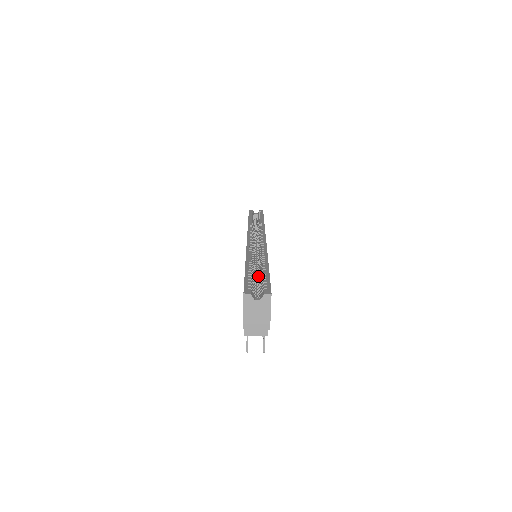
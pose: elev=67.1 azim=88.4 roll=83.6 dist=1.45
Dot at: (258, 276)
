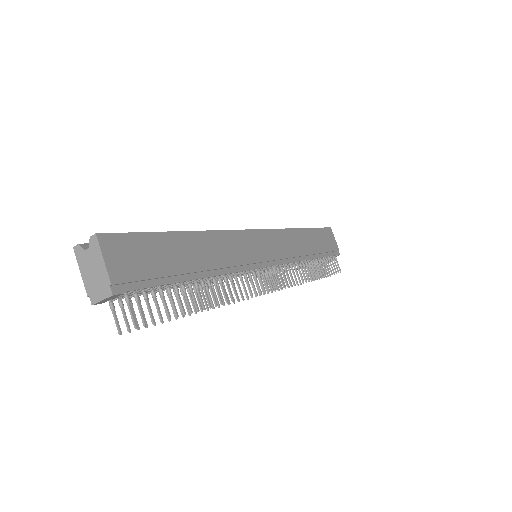
Dot at: occluded
